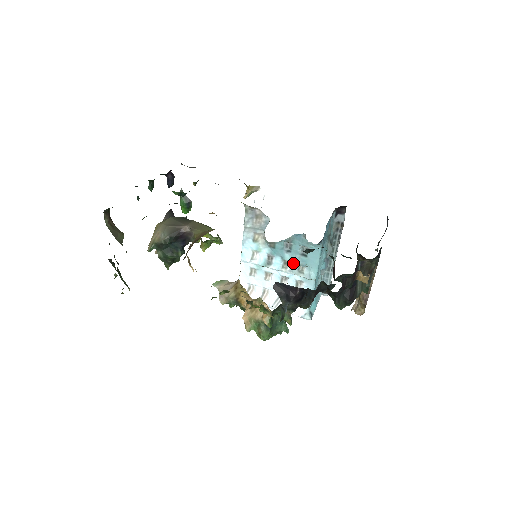
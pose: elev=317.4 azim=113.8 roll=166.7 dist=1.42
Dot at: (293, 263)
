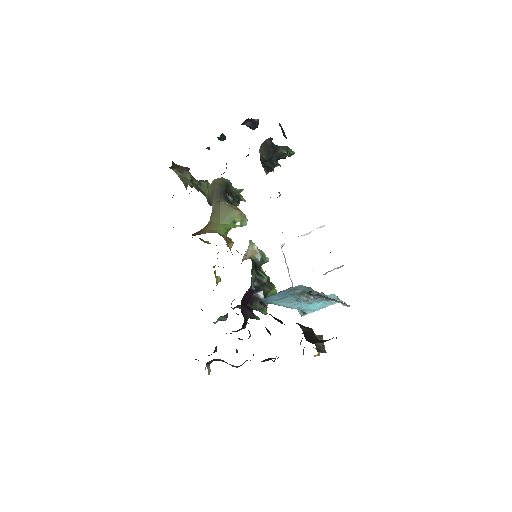
Dot at: occluded
